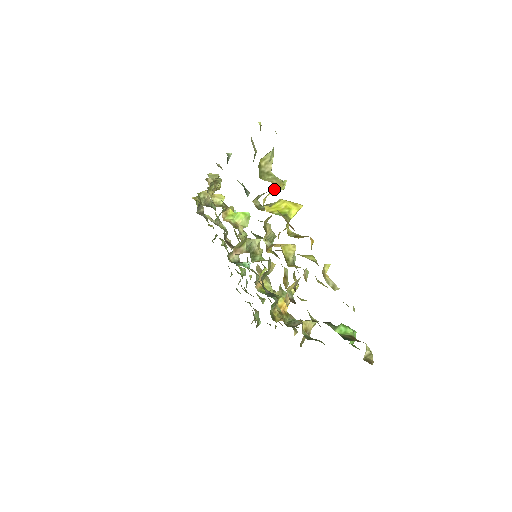
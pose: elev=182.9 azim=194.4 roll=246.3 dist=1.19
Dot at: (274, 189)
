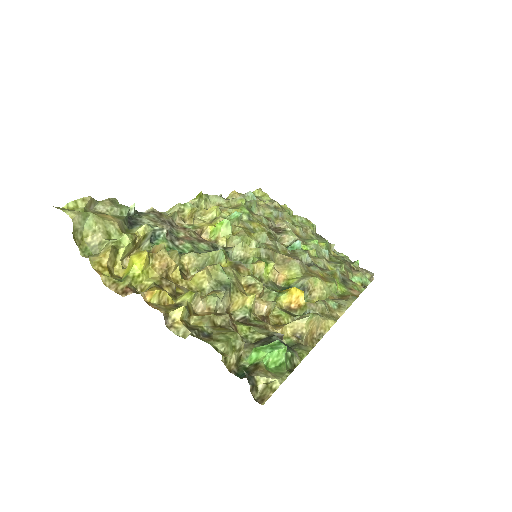
Dot at: (101, 262)
